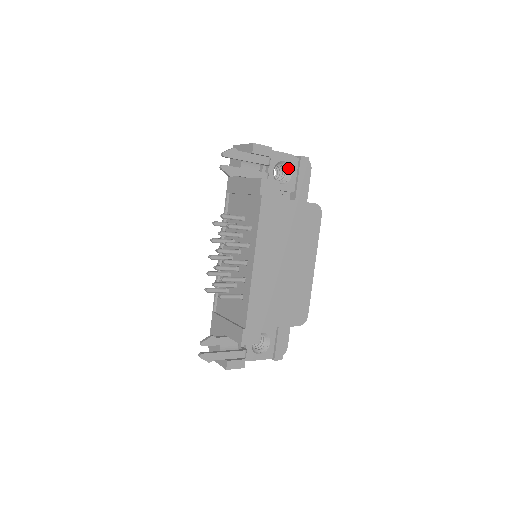
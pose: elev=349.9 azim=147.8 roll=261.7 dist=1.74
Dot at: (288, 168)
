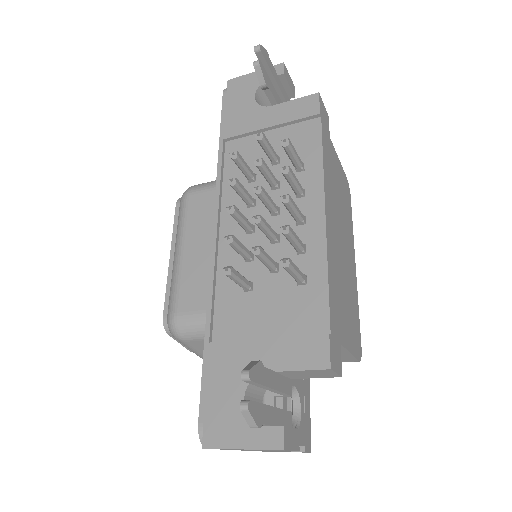
Dot at: occluded
